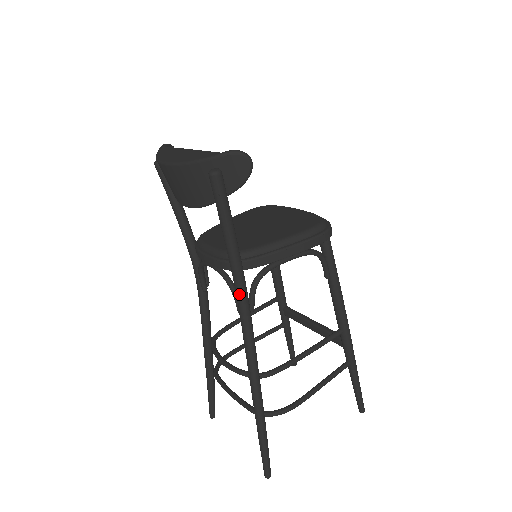
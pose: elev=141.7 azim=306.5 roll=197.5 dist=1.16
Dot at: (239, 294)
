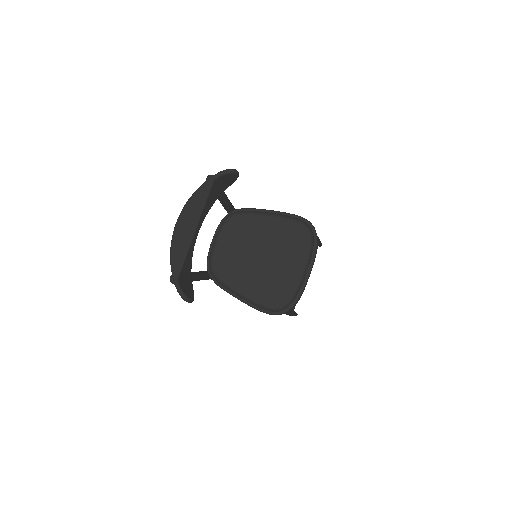
Dot at: occluded
